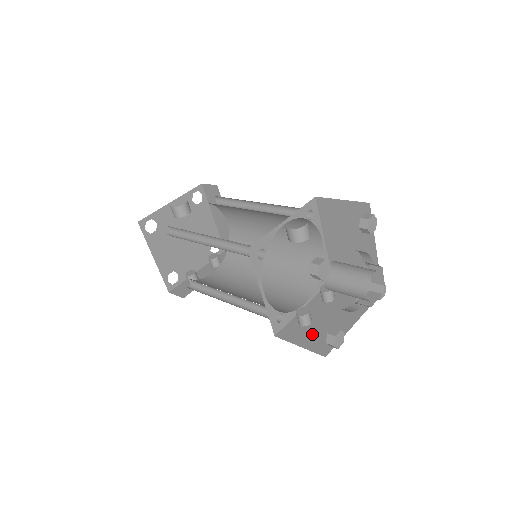
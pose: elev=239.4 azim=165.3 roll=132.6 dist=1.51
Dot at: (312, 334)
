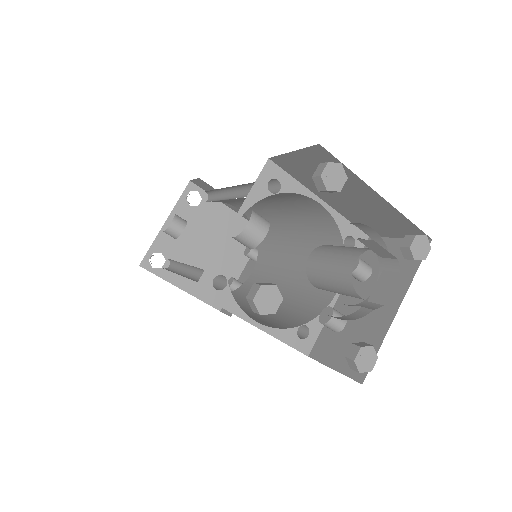
Dot at: (346, 344)
